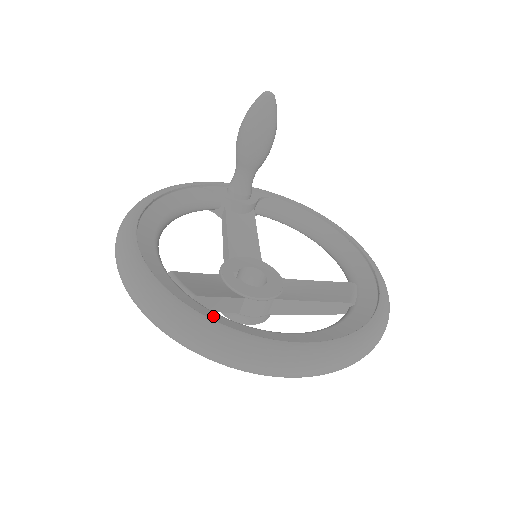
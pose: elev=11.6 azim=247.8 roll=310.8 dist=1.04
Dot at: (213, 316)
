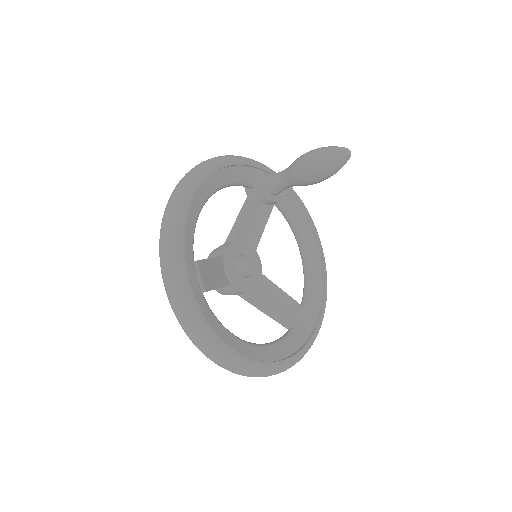
Dot at: (210, 317)
